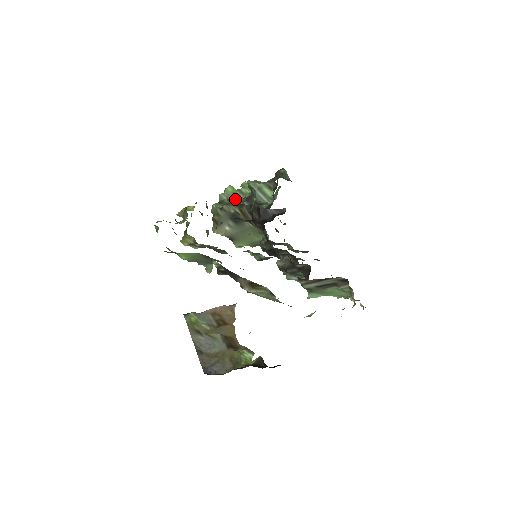
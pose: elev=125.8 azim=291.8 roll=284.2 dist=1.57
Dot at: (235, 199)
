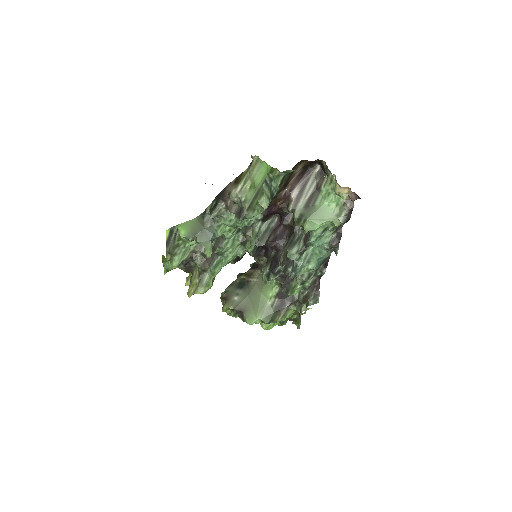
Dot at: (240, 273)
